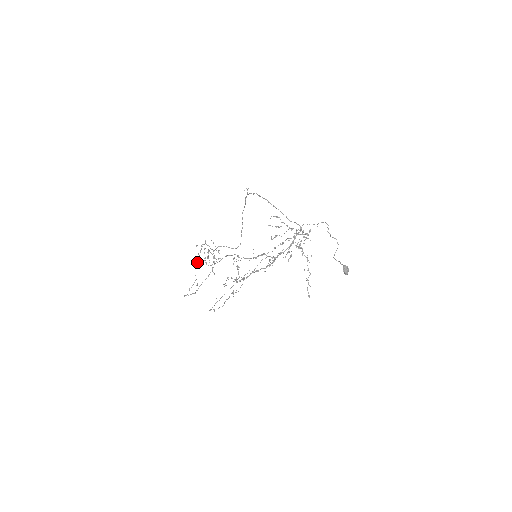
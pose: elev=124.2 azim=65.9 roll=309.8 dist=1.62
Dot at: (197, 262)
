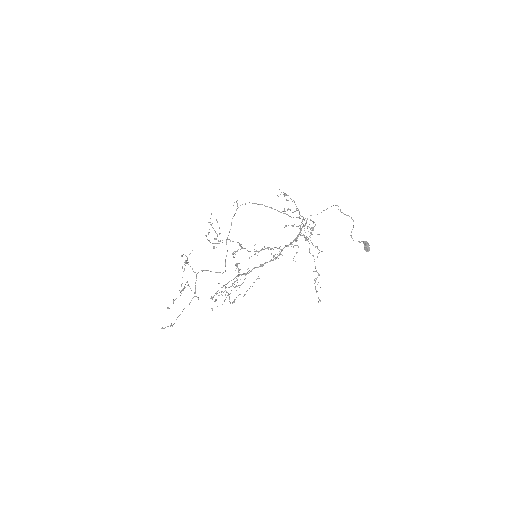
Dot at: occluded
